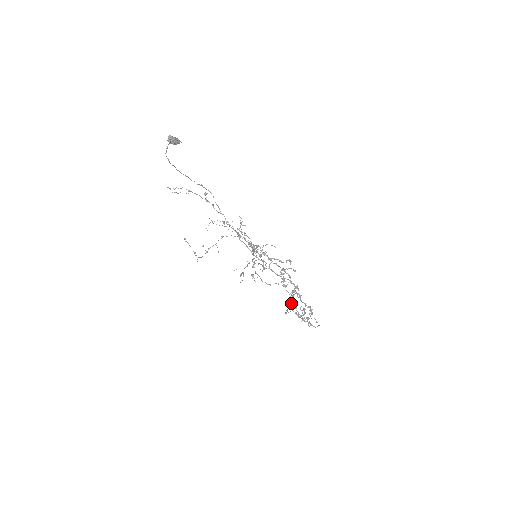
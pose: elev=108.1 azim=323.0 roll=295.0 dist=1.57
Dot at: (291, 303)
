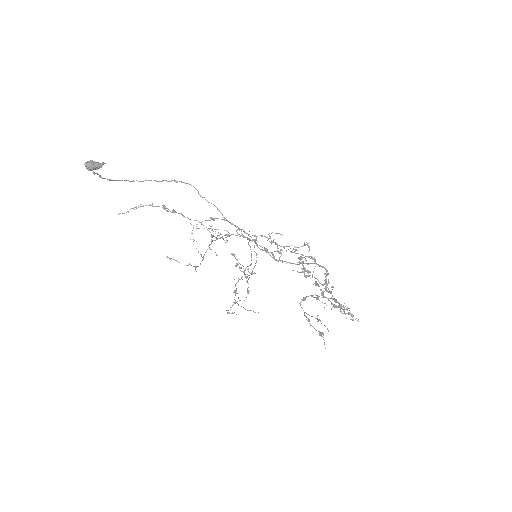
Dot at: (325, 289)
